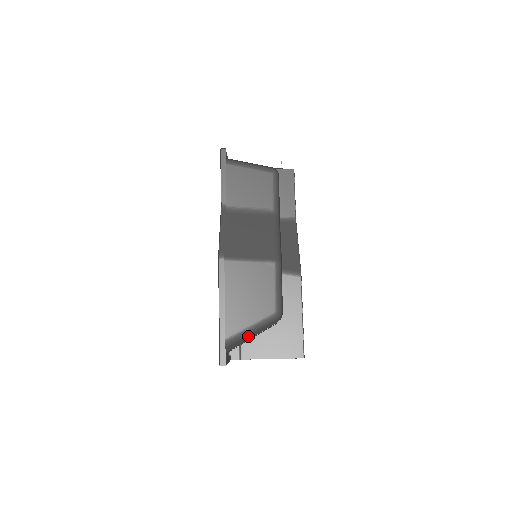
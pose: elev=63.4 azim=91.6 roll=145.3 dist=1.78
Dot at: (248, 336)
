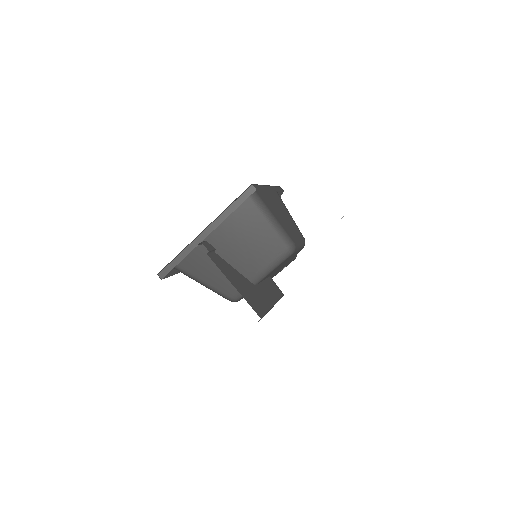
Dot at: (262, 226)
